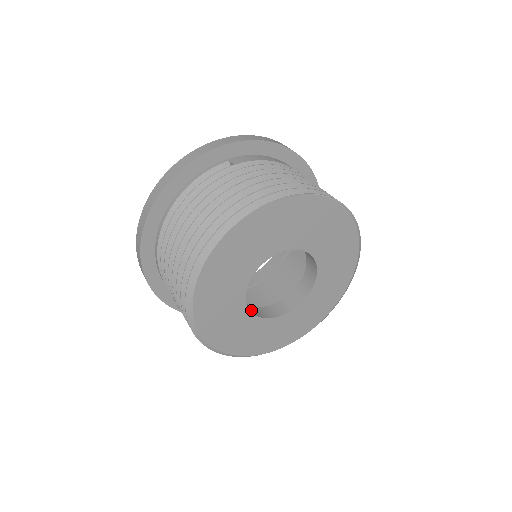
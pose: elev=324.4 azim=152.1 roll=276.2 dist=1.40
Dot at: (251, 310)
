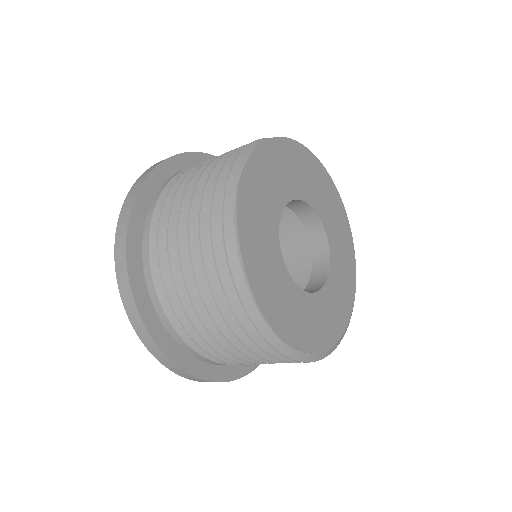
Dot at: occluded
